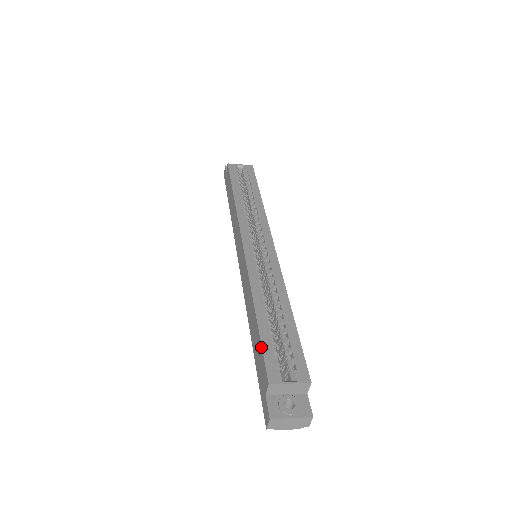
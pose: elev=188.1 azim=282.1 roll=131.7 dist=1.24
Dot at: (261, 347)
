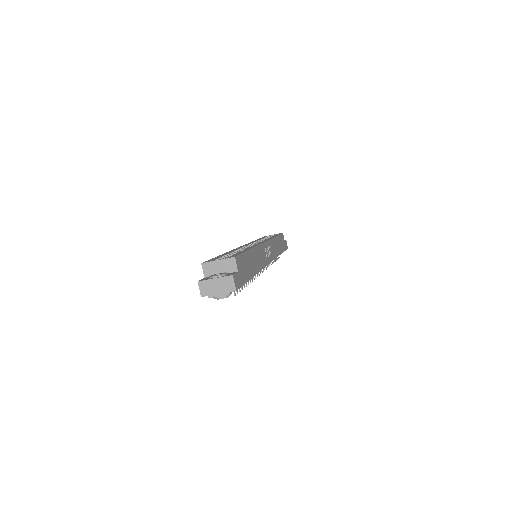
Dot at: occluded
